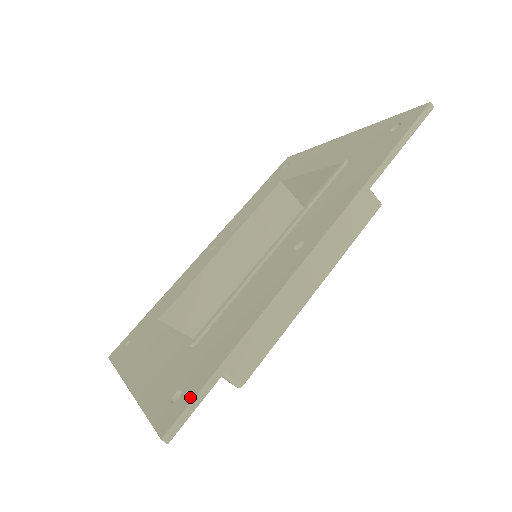
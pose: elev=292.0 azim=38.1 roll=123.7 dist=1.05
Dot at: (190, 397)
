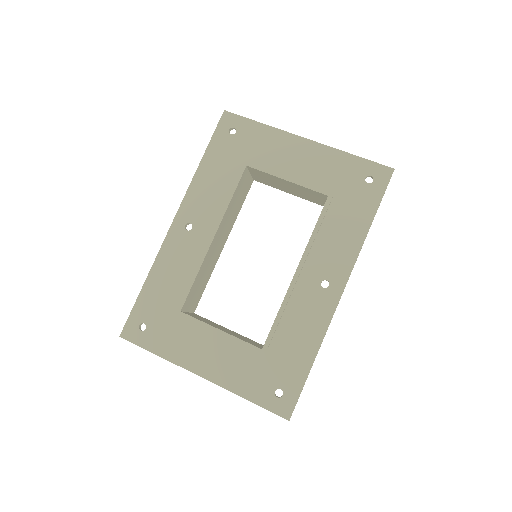
Dot at: (295, 396)
